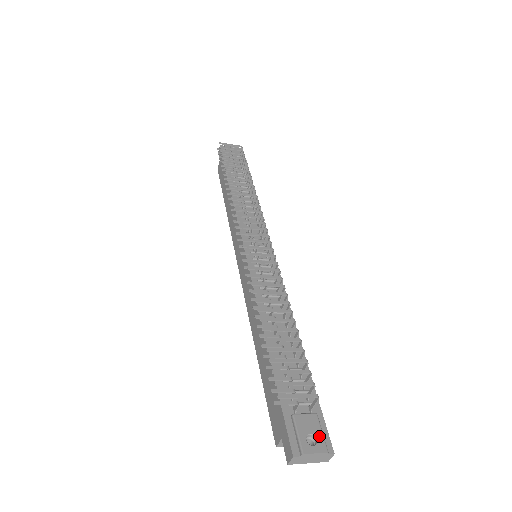
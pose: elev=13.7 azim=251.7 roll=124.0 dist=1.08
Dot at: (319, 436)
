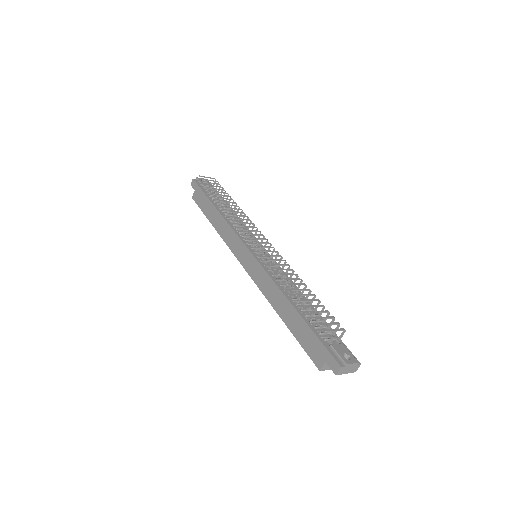
Dot at: (350, 355)
